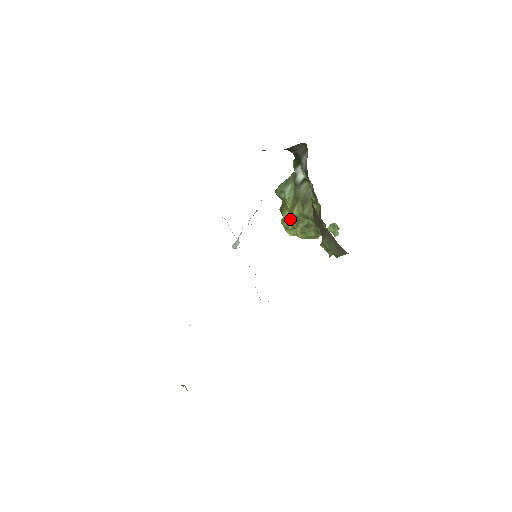
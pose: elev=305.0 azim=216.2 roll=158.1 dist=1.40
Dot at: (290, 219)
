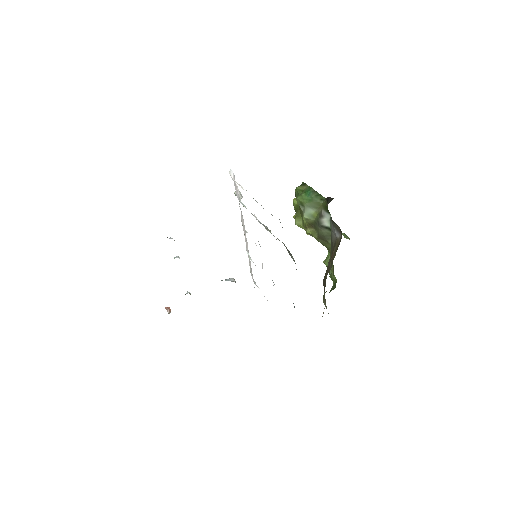
Dot at: (302, 226)
